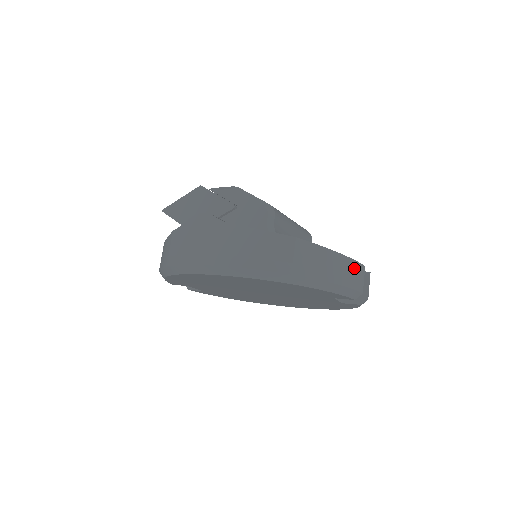
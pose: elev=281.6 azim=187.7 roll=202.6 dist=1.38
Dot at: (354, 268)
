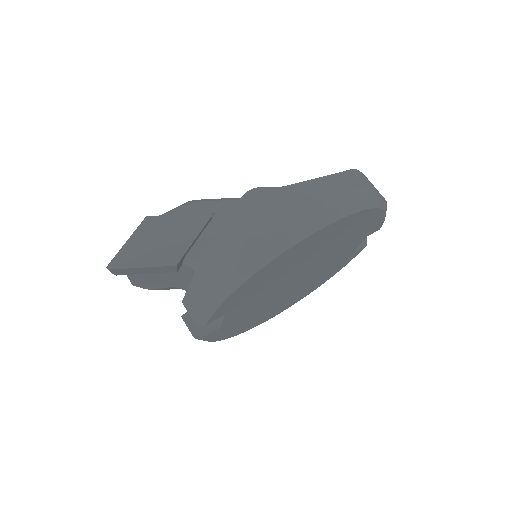
Dot at: occluded
